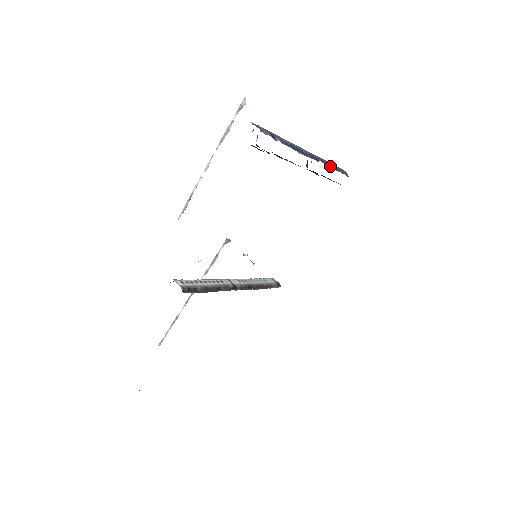
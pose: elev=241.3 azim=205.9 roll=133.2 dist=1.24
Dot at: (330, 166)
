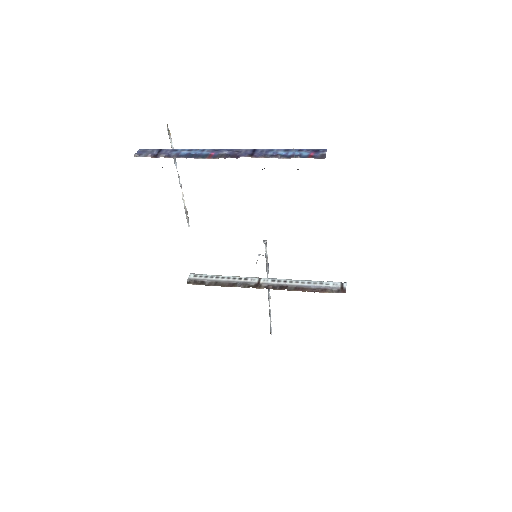
Dot at: (271, 156)
